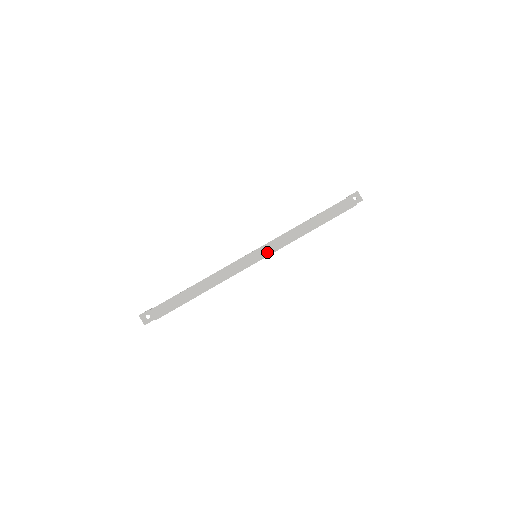
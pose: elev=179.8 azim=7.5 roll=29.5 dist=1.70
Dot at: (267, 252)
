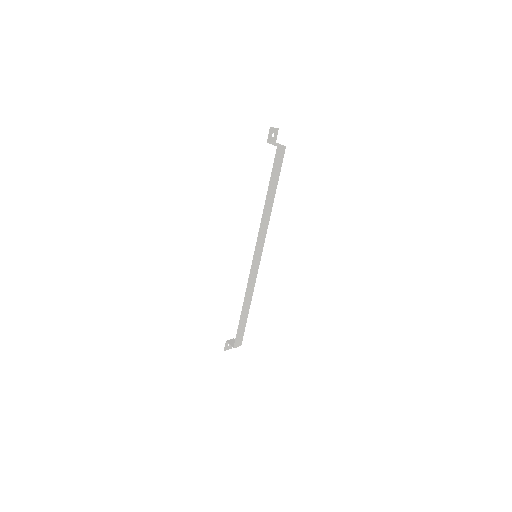
Dot at: (261, 247)
